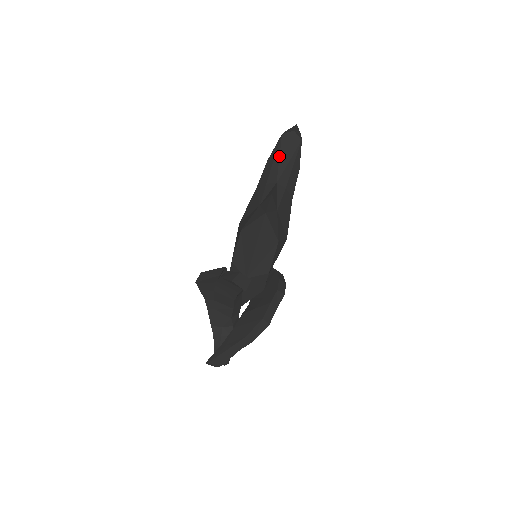
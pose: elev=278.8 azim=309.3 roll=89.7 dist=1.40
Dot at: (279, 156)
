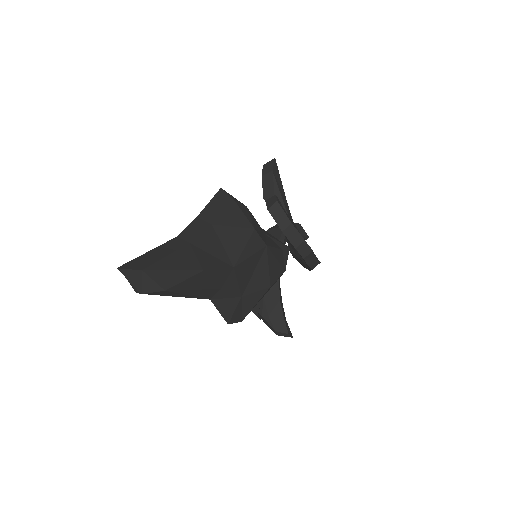
Dot at: occluded
